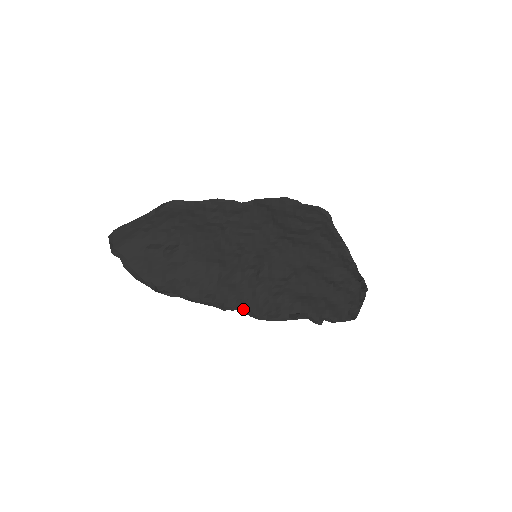
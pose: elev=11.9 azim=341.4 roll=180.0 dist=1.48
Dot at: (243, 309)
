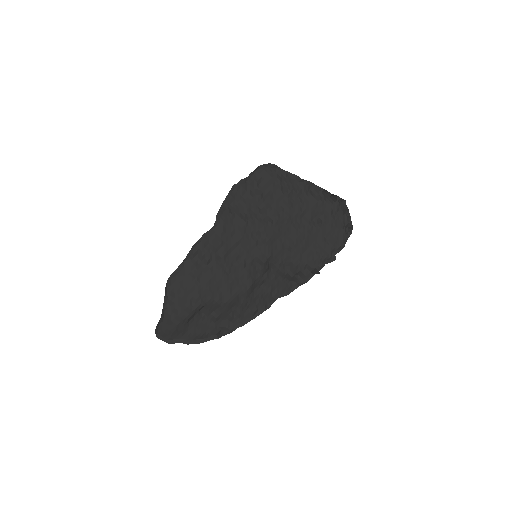
Dot at: (280, 296)
